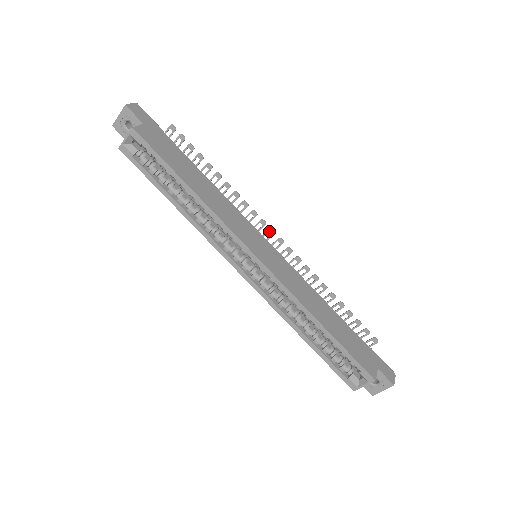
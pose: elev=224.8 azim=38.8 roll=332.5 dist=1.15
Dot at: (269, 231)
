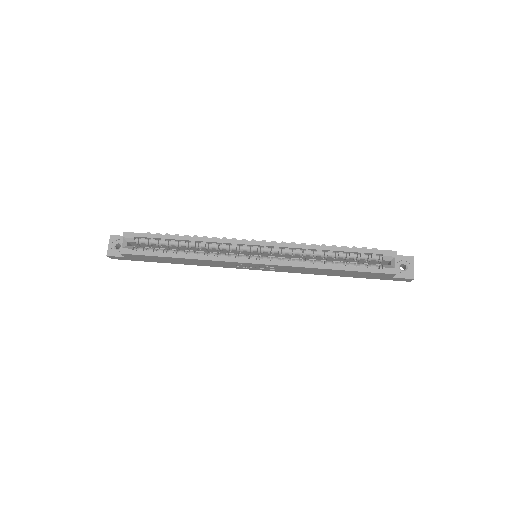
Dot at: occluded
